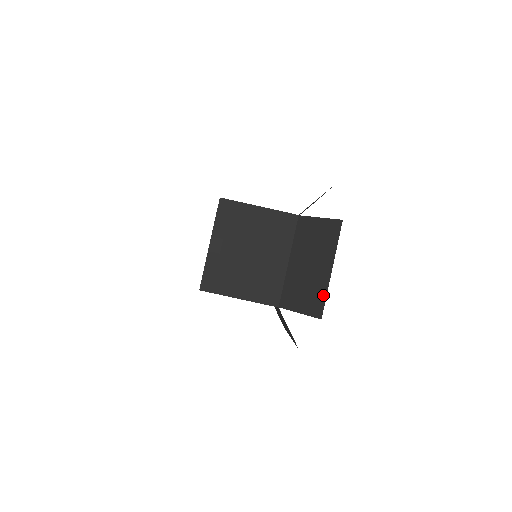
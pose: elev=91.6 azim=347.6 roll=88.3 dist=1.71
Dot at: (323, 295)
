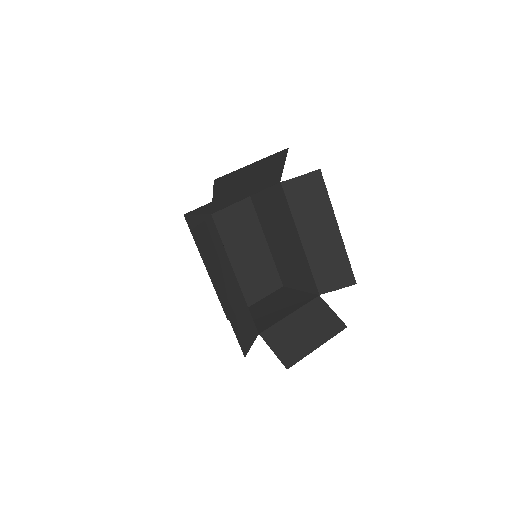
Dot at: (232, 174)
